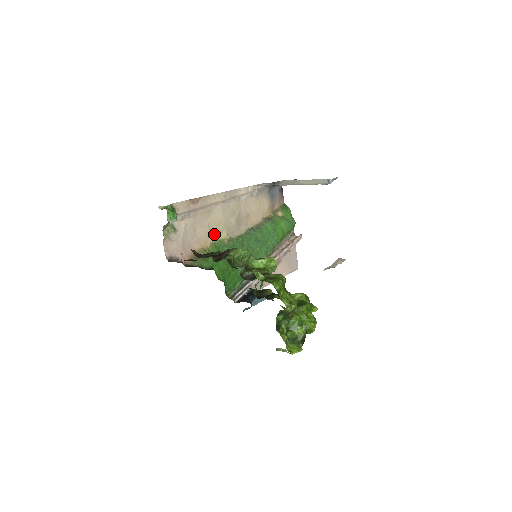
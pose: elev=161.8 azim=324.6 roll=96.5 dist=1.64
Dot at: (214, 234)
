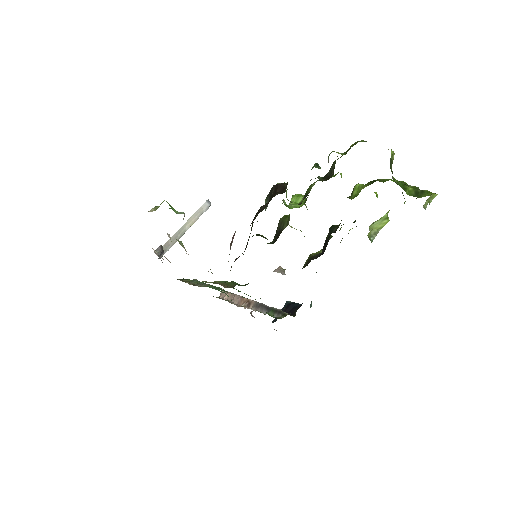
Dot at: occluded
